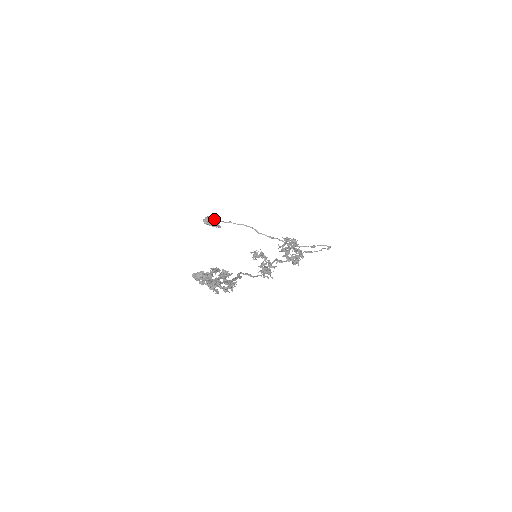
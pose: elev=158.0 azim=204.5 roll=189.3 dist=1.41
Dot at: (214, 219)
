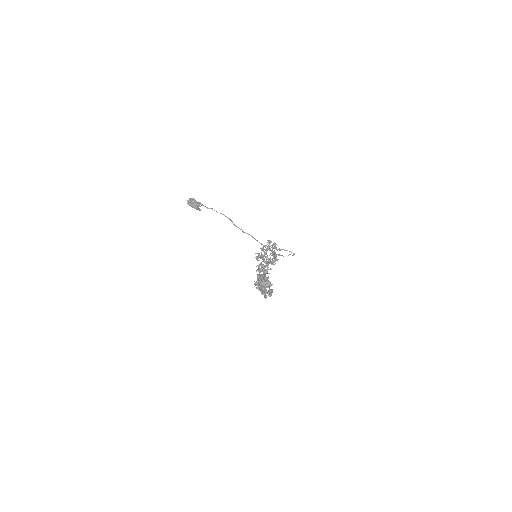
Dot at: (198, 202)
